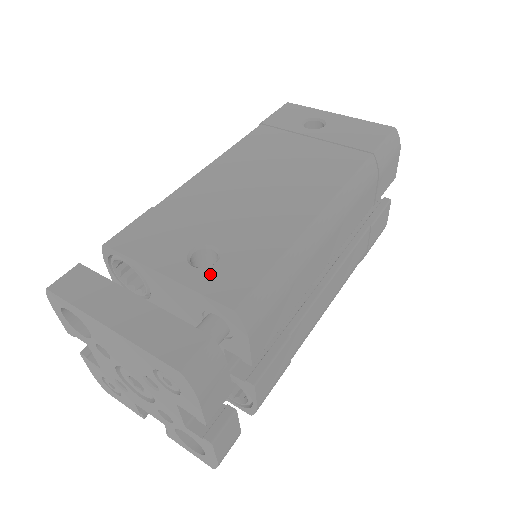
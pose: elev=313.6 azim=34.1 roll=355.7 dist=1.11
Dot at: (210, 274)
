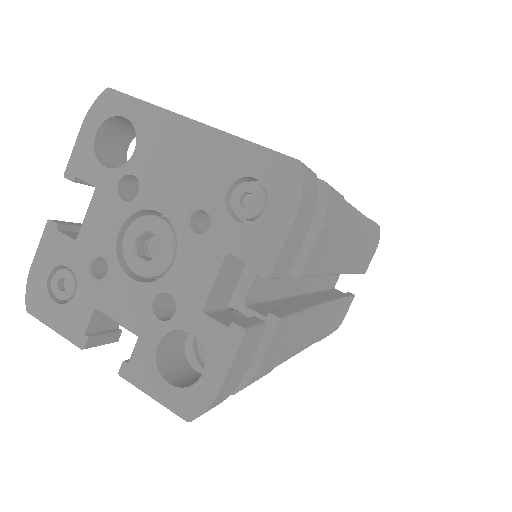
Dot at: occluded
